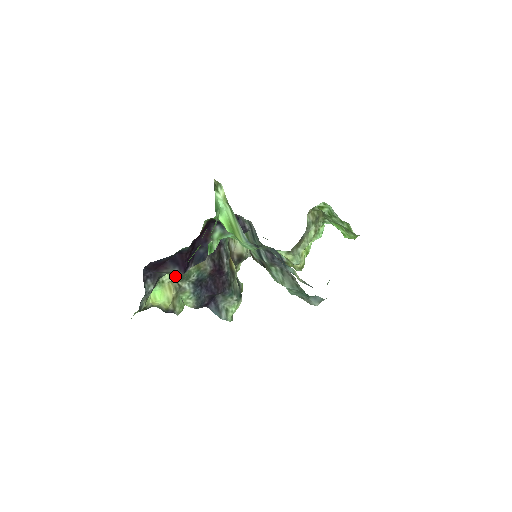
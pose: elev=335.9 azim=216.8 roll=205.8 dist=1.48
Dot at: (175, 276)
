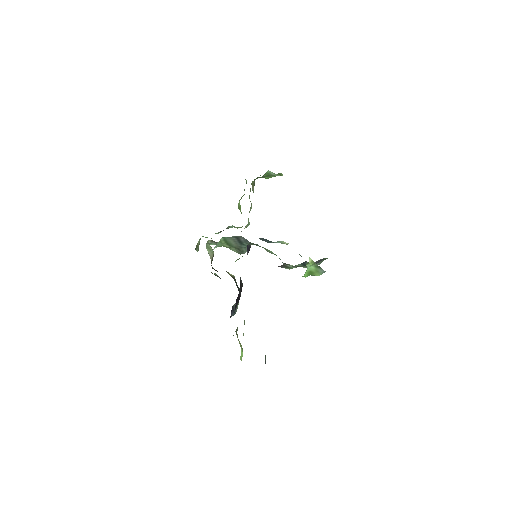
Dot at: occluded
